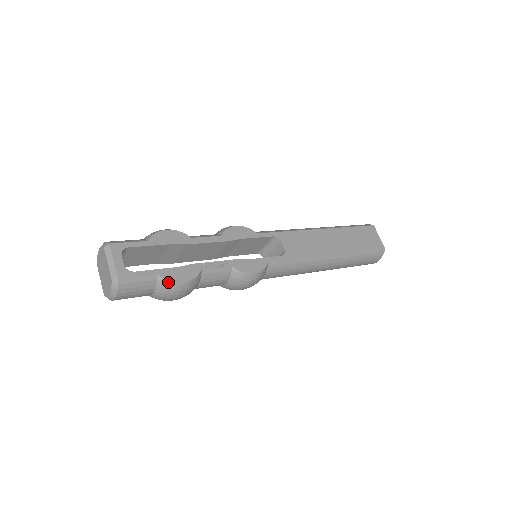
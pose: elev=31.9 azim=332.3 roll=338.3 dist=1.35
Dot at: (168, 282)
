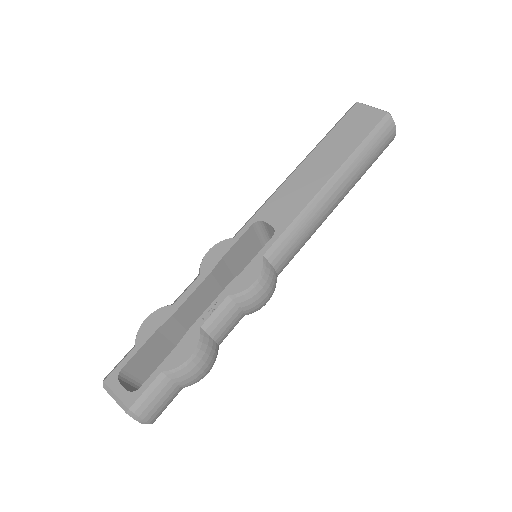
Dot at: (176, 370)
